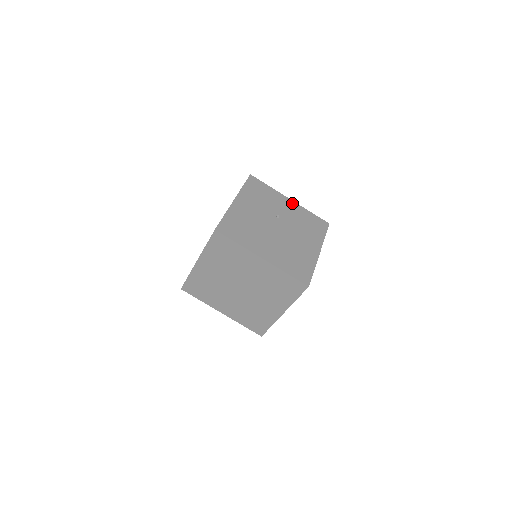
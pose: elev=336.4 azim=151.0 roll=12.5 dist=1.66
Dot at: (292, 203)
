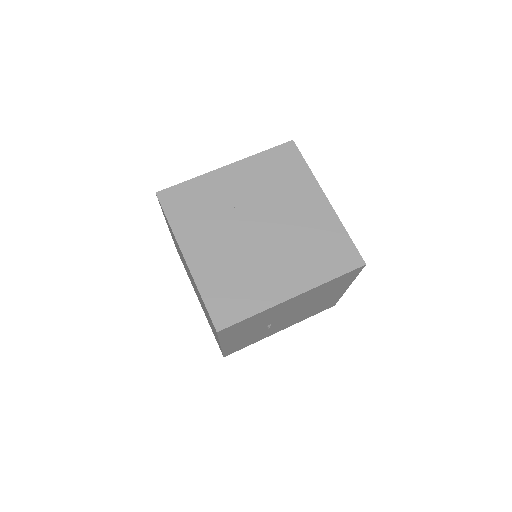
Dot at: occluded
